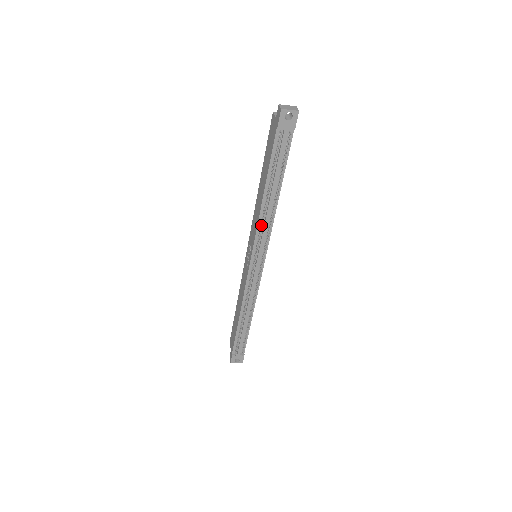
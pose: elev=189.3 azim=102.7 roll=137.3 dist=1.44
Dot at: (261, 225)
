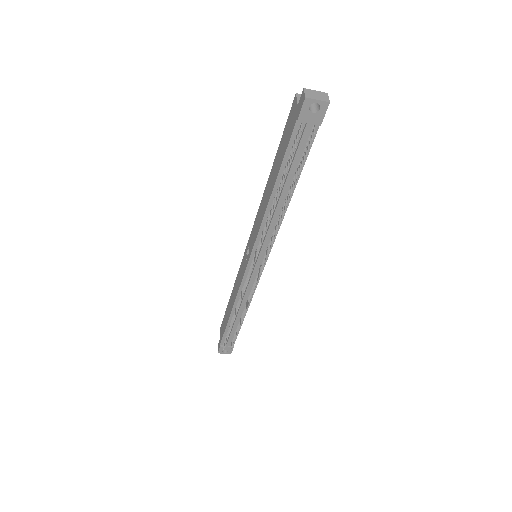
Dot at: (264, 228)
